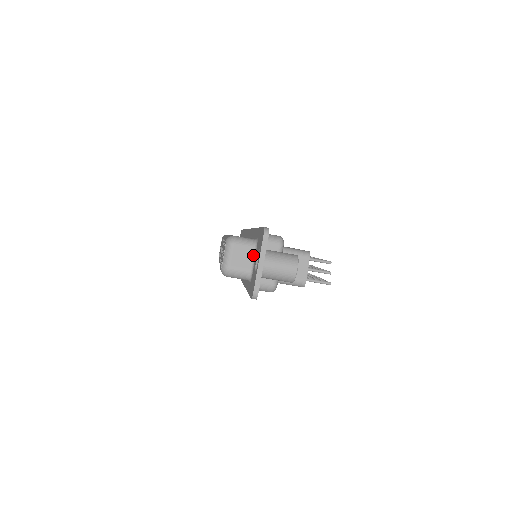
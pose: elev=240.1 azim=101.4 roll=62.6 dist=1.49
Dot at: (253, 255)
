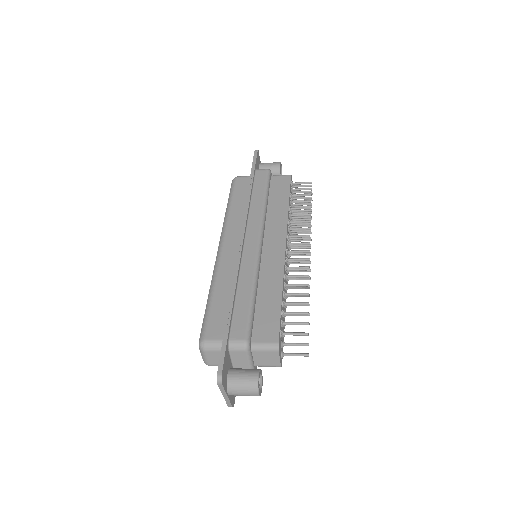
Dot at: occluded
